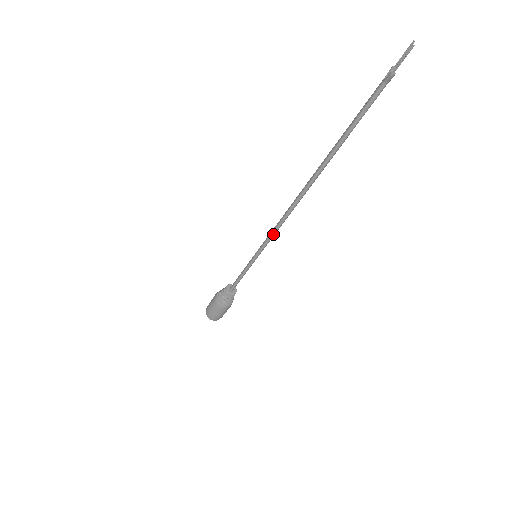
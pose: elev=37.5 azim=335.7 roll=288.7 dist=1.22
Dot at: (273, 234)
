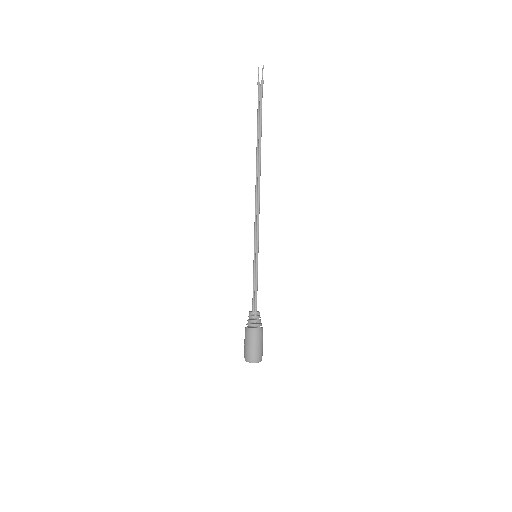
Dot at: occluded
